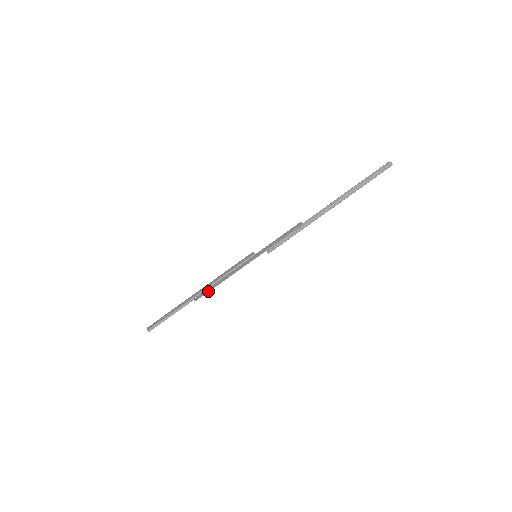
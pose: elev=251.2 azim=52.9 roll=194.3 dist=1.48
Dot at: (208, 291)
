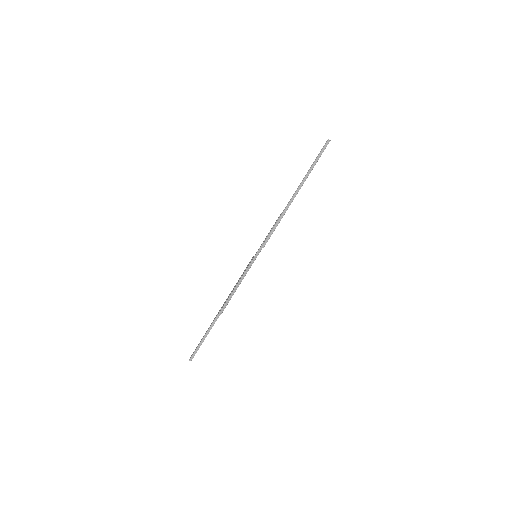
Dot at: (227, 300)
